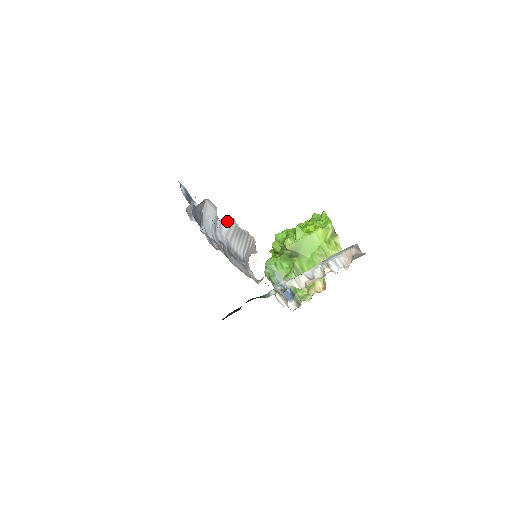
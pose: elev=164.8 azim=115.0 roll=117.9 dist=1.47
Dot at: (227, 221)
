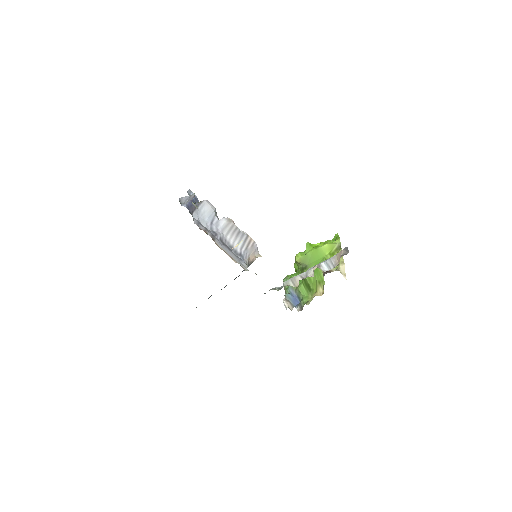
Dot at: (225, 220)
